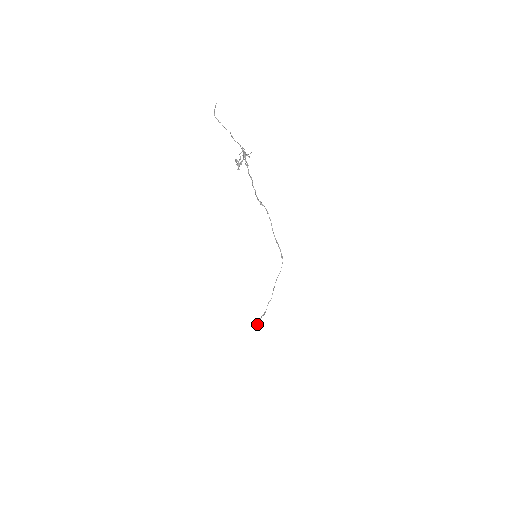
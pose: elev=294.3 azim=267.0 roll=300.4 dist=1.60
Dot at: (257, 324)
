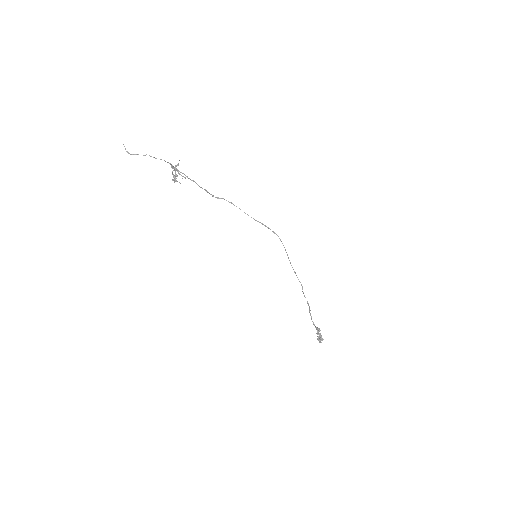
Dot at: (318, 336)
